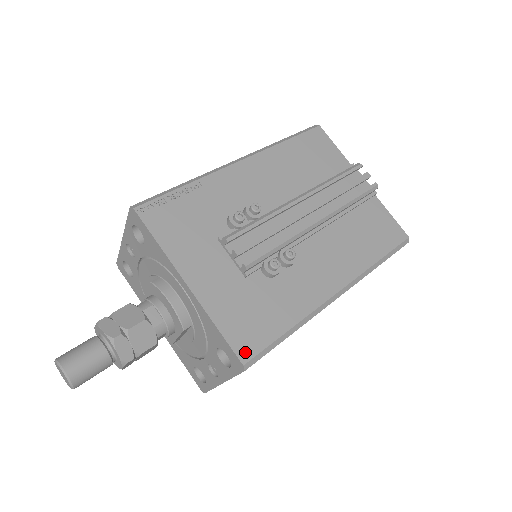
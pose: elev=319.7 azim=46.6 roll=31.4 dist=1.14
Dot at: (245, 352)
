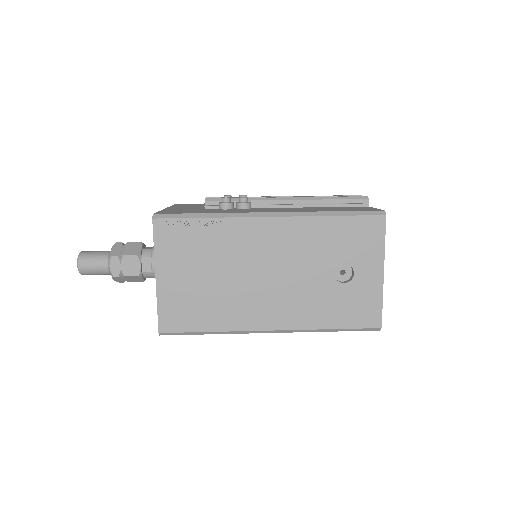
Dot at: (162, 213)
